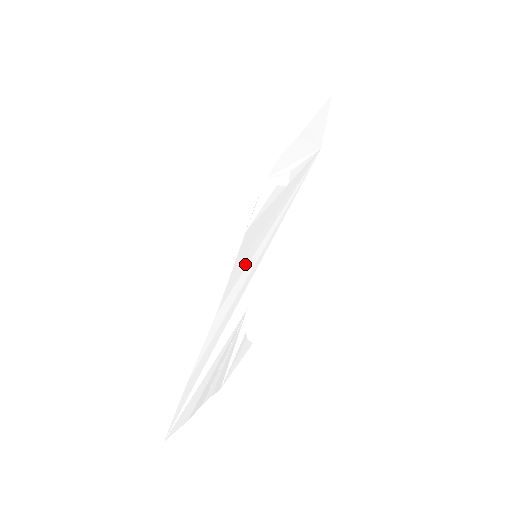
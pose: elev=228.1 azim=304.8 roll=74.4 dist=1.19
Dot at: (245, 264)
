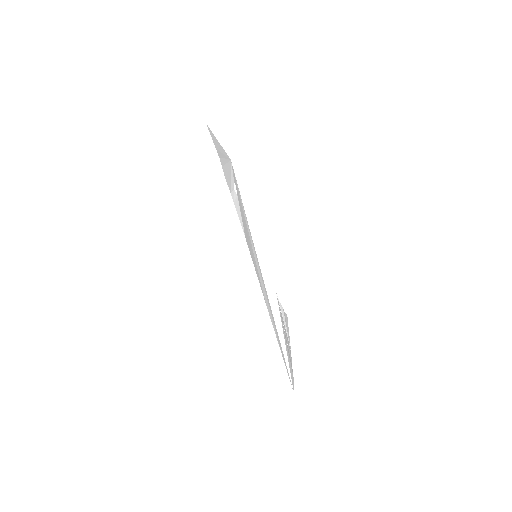
Dot at: (255, 265)
